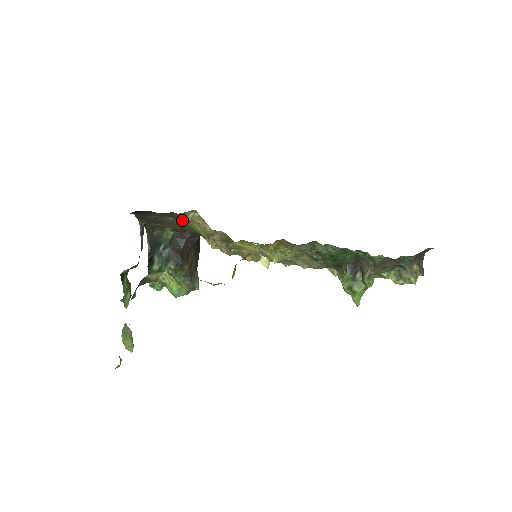
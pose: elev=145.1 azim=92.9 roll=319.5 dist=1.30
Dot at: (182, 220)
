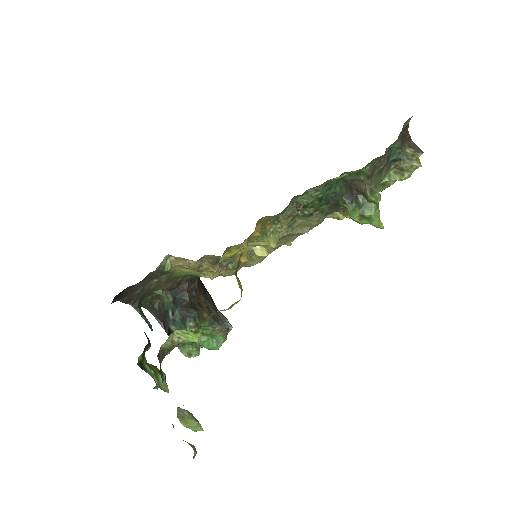
Dot at: (166, 274)
